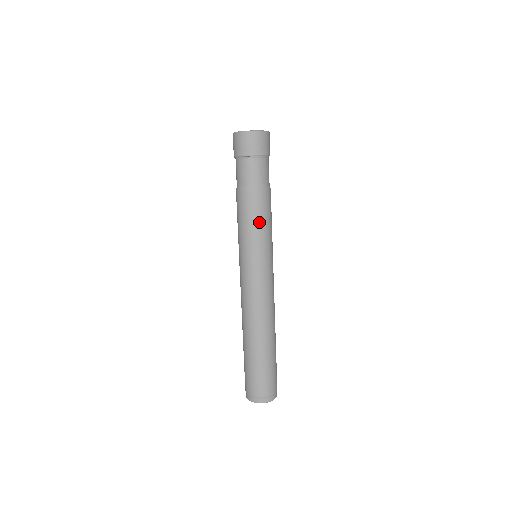
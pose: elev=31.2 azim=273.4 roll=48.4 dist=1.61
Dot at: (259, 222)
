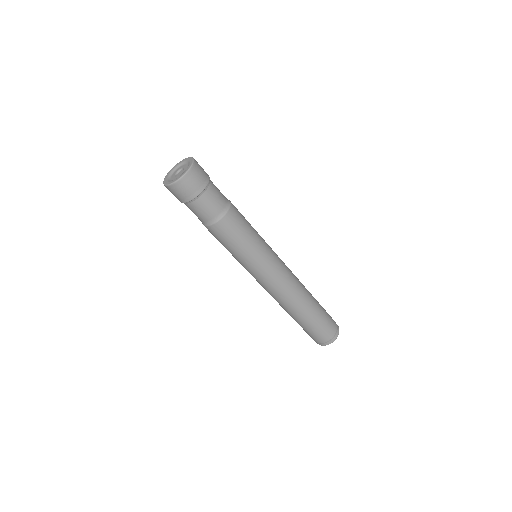
Dot at: (236, 243)
